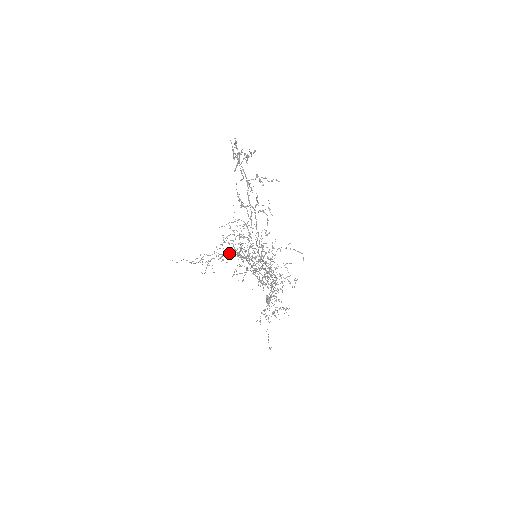
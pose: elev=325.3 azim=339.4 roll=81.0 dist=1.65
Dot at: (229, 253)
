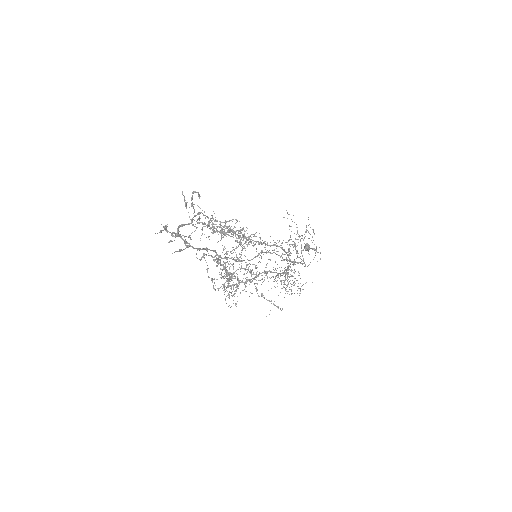
Dot at: occluded
